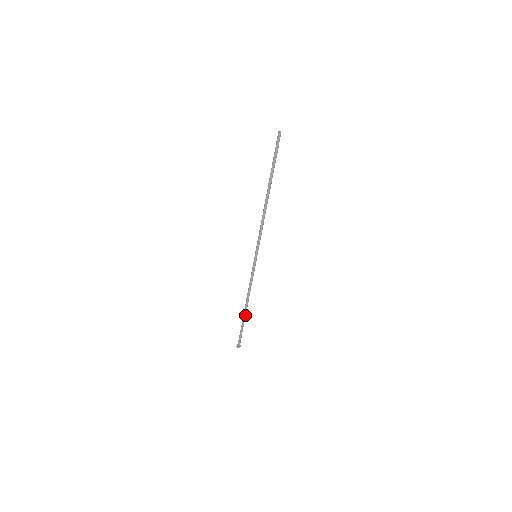
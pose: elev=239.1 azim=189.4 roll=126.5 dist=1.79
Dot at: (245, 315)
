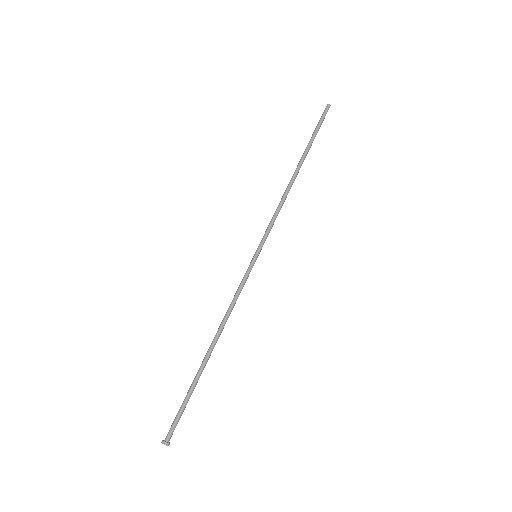
Dot at: (202, 366)
